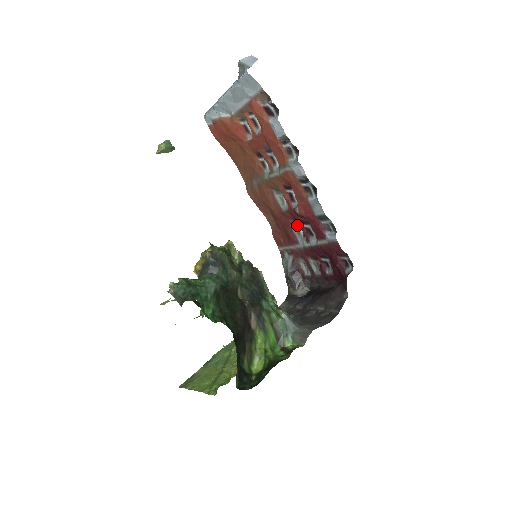
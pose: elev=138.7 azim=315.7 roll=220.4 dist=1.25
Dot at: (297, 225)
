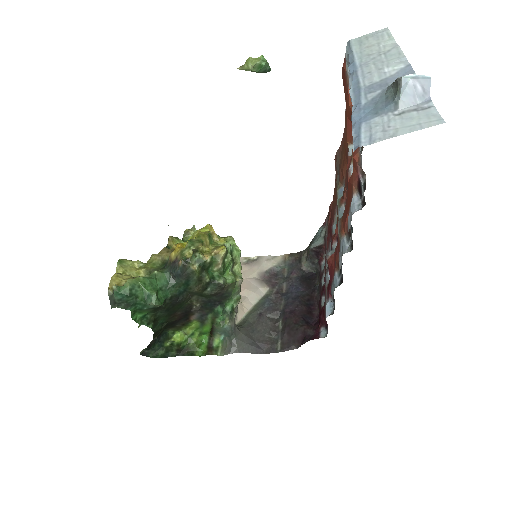
Dot at: occluded
